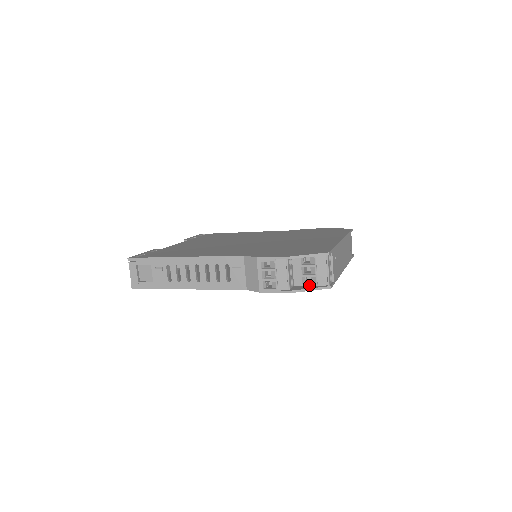
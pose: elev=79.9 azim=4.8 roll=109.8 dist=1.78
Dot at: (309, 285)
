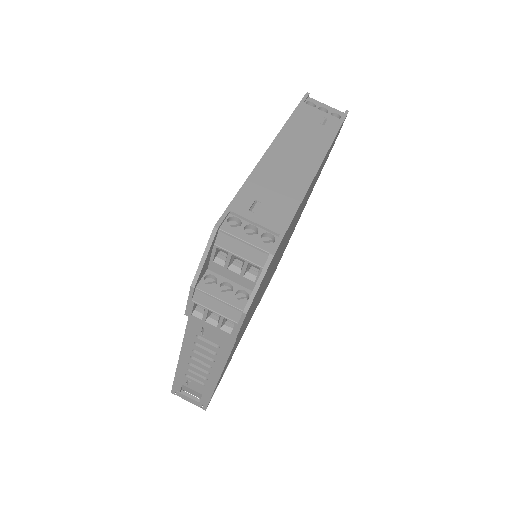
Dot at: (258, 276)
